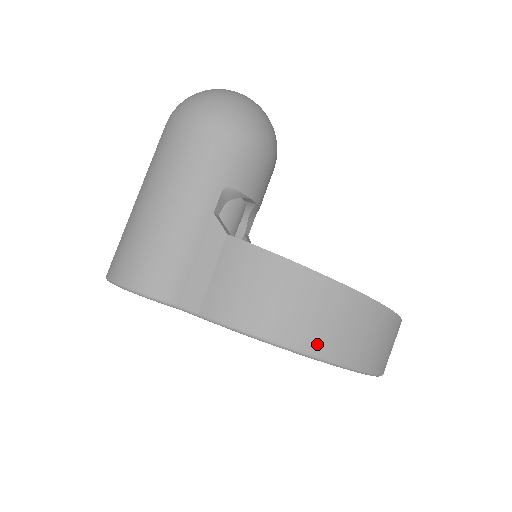
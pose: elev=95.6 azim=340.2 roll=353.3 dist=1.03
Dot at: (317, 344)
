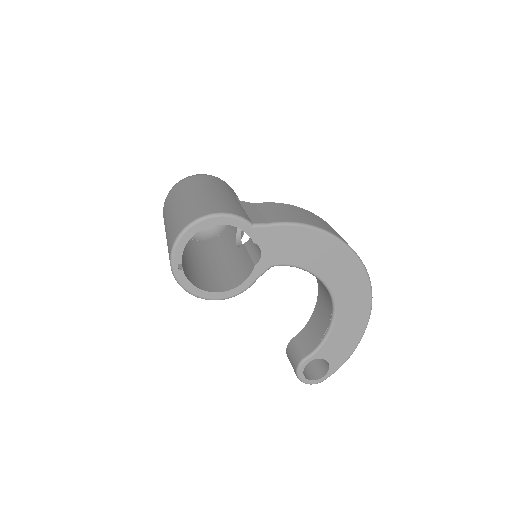
Dot at: (340, 237)
